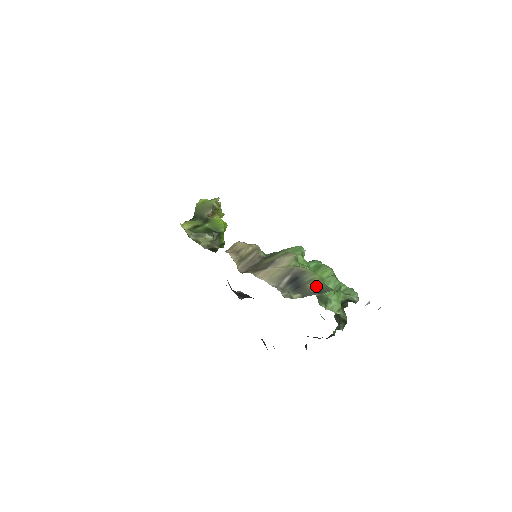
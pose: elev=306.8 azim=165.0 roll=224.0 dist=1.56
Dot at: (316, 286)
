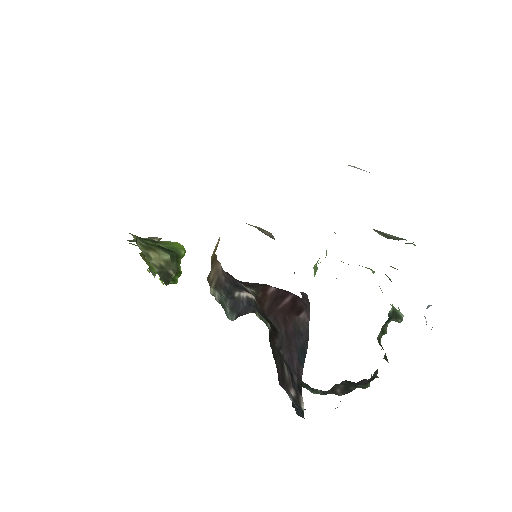
Dot at: occluded
